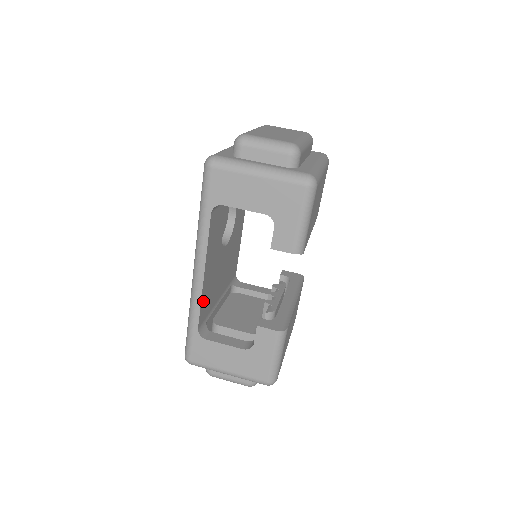
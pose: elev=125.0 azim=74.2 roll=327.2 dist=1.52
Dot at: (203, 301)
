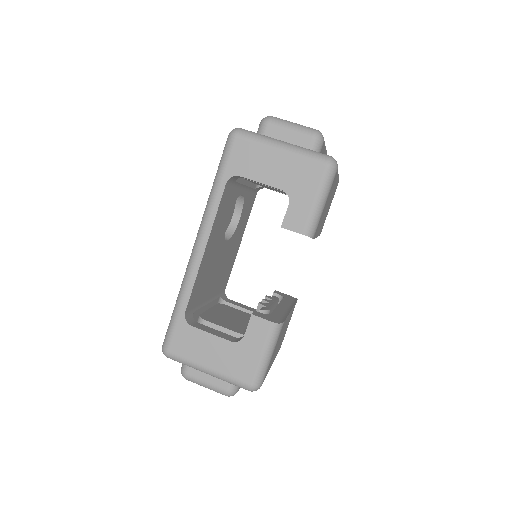
Dot at: (197, 283)
